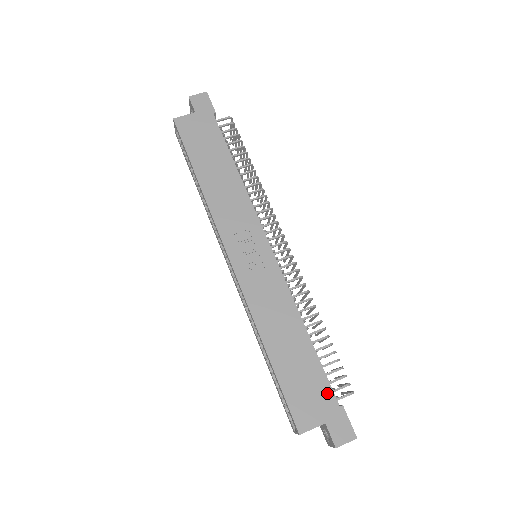
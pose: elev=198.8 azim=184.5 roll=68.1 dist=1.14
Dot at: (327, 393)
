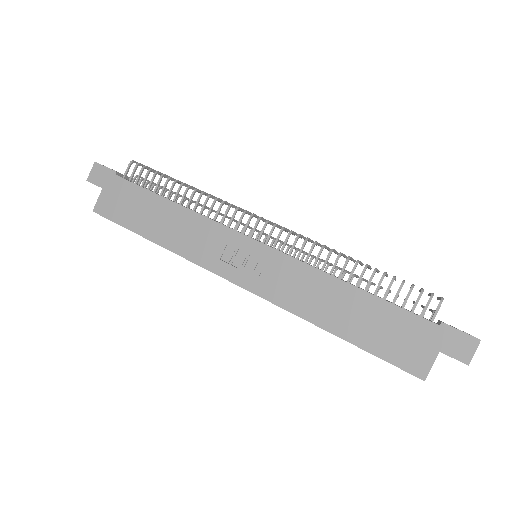
Dot at: (417, 323)
